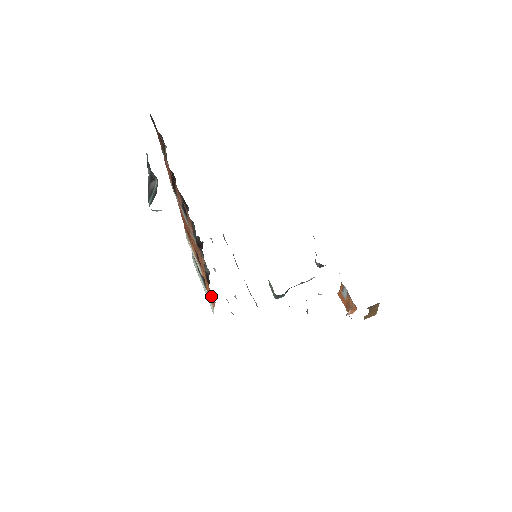
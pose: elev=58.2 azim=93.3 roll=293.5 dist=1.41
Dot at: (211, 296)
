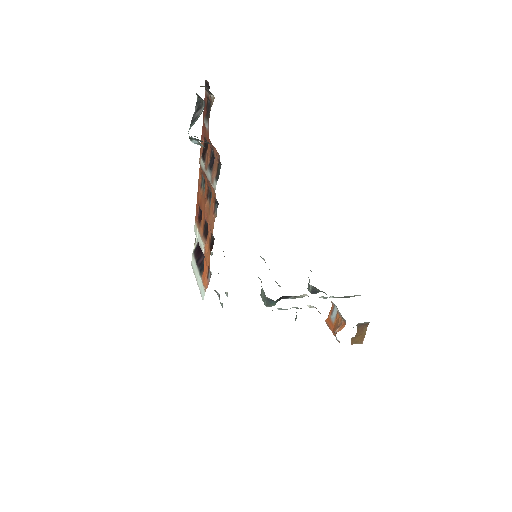
Dot at: (206, 277)
